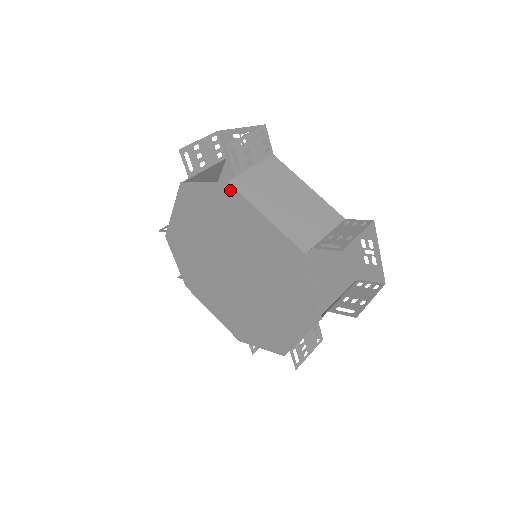
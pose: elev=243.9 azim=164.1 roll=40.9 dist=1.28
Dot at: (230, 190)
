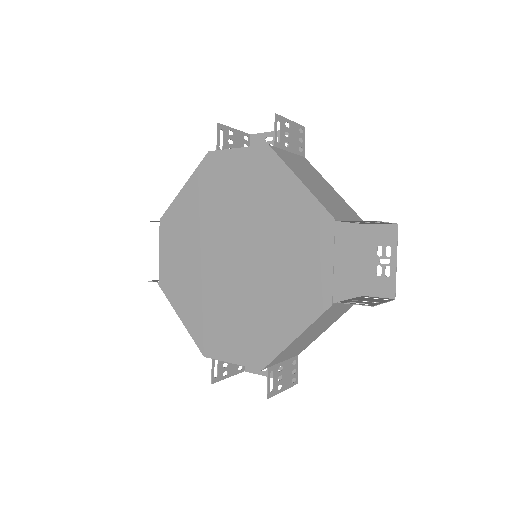
Dot at: (267, 153)
